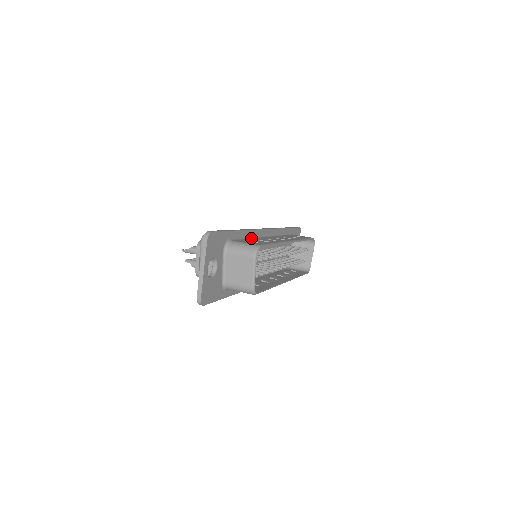
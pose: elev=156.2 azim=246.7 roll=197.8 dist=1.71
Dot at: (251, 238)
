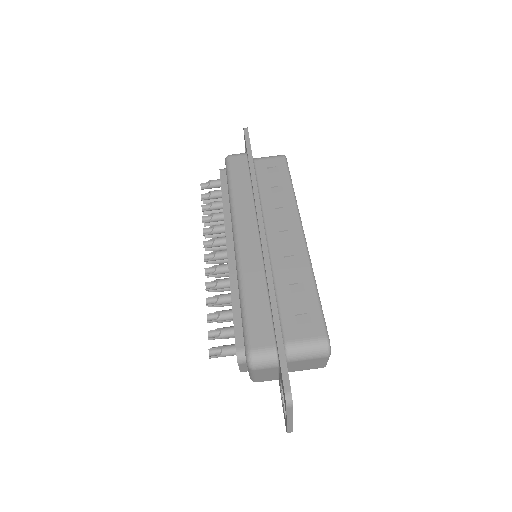
Dot at: (275, 284)
